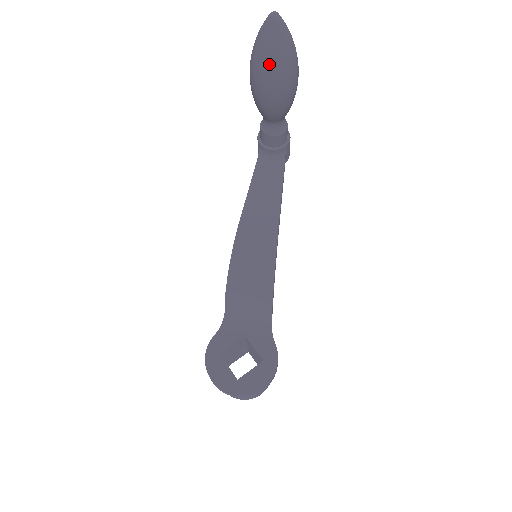
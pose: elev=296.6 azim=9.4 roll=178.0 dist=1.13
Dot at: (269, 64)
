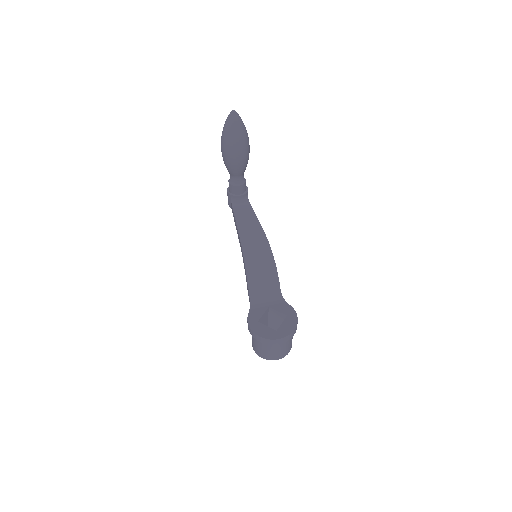
Dot at: (236, 137)
